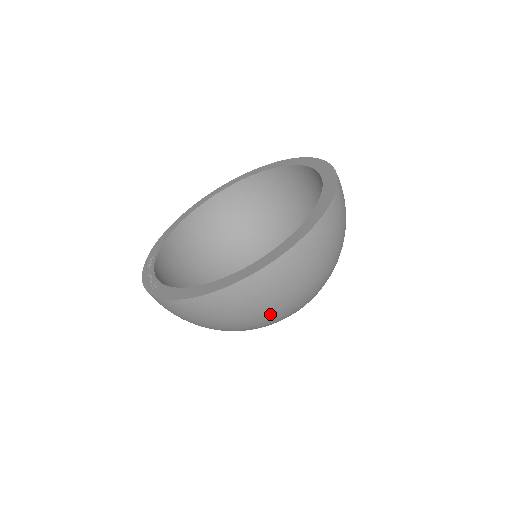
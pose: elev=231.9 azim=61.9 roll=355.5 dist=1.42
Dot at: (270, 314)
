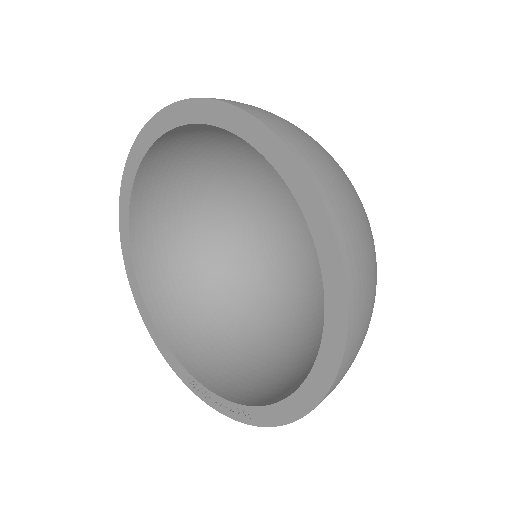
Dot at: occluded
